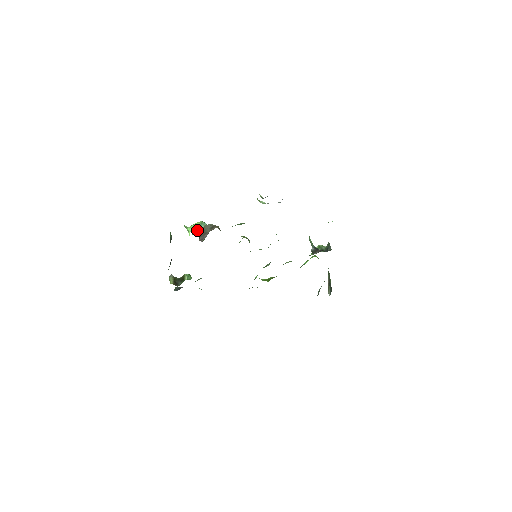
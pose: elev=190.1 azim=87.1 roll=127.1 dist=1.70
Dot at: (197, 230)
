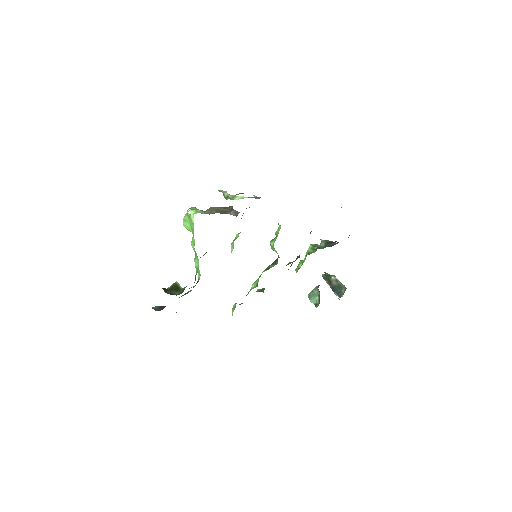
Dot at: (204, 212)
